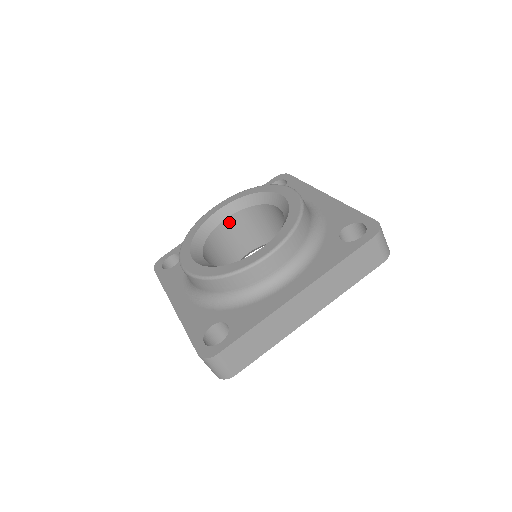
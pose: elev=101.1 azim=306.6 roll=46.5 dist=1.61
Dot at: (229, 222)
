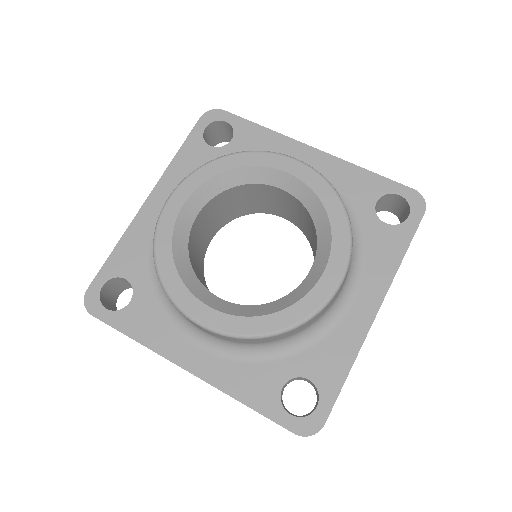
Dot at: (199, 217)
